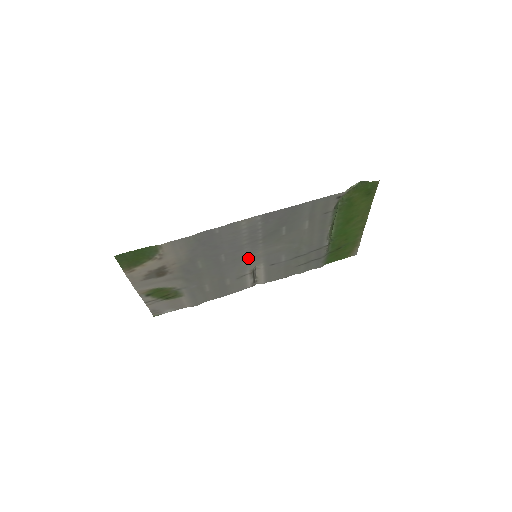
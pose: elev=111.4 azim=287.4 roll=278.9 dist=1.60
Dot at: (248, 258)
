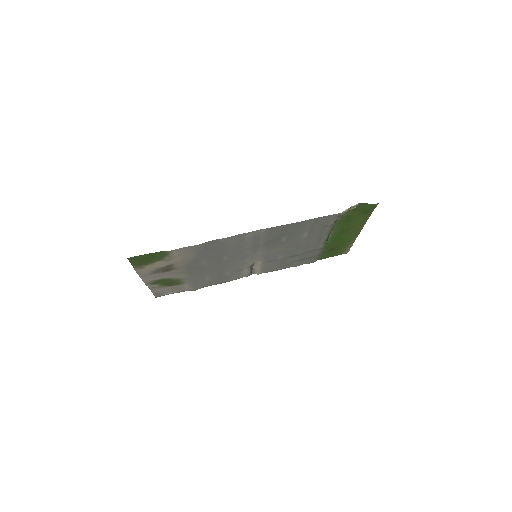
Dot at: (248, 257)
